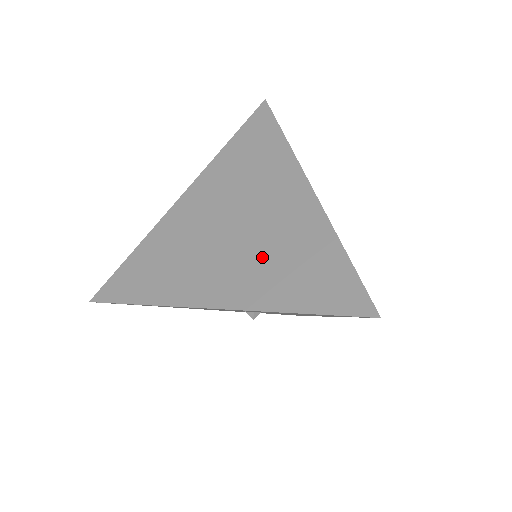
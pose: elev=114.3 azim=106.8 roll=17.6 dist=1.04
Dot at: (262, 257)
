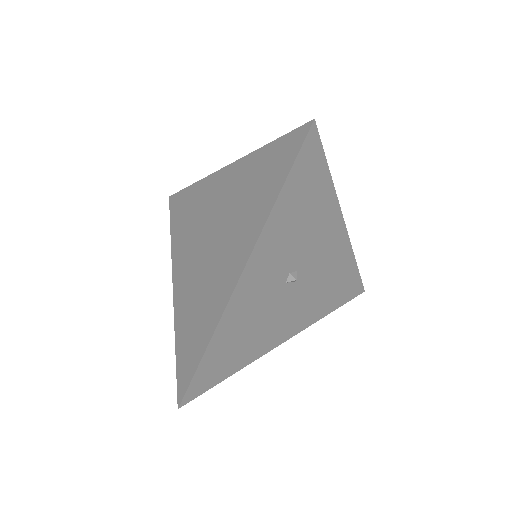
Dot at: (236, 218)
